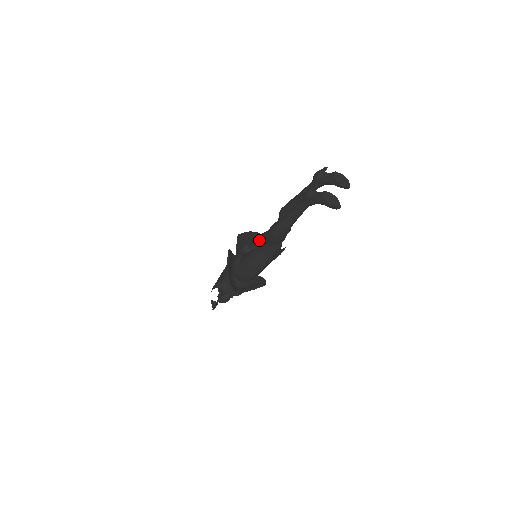
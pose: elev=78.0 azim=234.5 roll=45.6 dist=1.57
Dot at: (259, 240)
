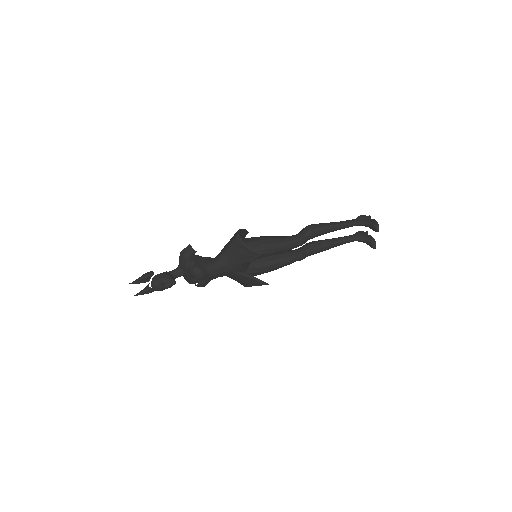
Dot at: occluded
